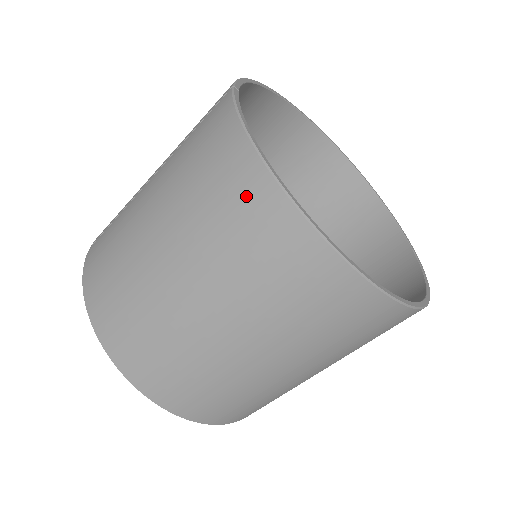
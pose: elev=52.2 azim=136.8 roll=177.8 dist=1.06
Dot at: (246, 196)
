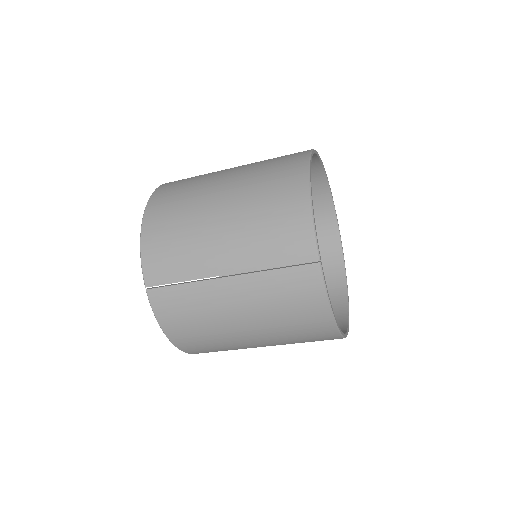
Dot at: (319, 333)
